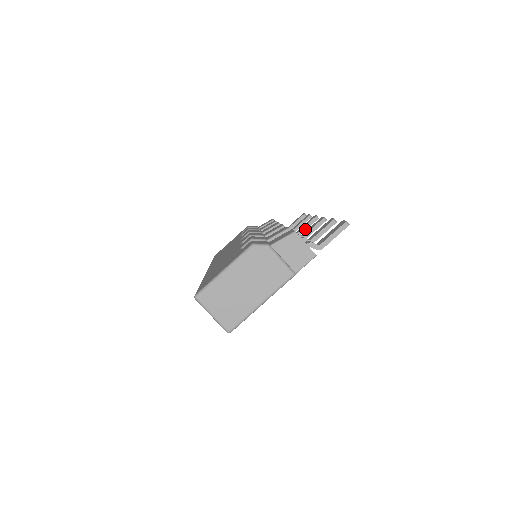
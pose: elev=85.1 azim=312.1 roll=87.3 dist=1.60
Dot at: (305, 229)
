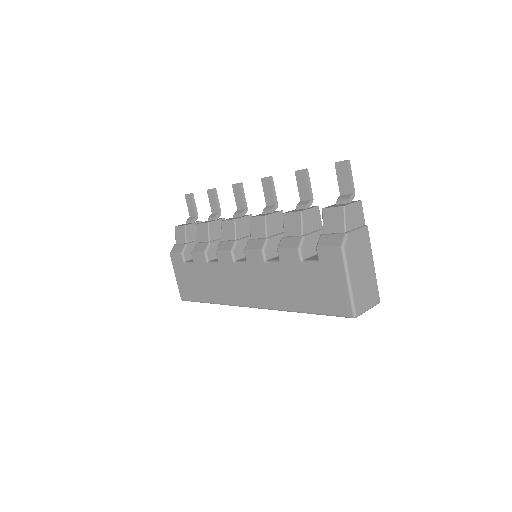
Dot at: (245, 200)
